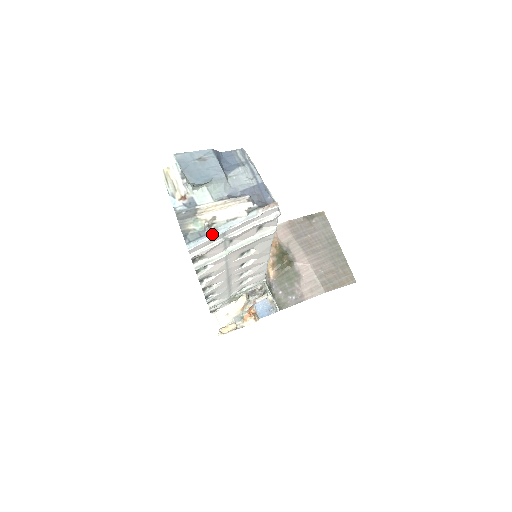
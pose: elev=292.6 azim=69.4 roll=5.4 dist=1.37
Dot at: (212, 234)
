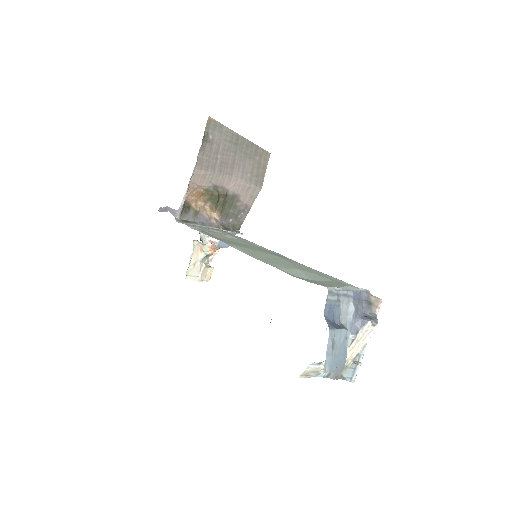
Dot at: (361, 361)
